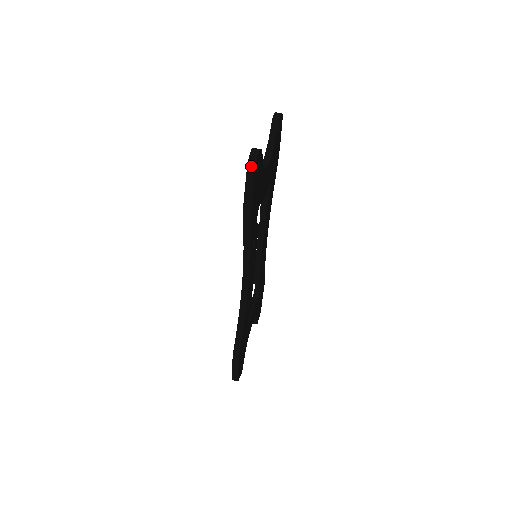
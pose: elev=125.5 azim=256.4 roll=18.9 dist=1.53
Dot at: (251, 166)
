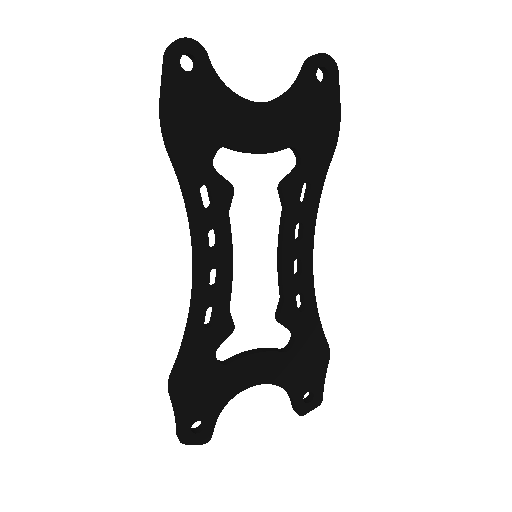
Dot at: (165, 53)
